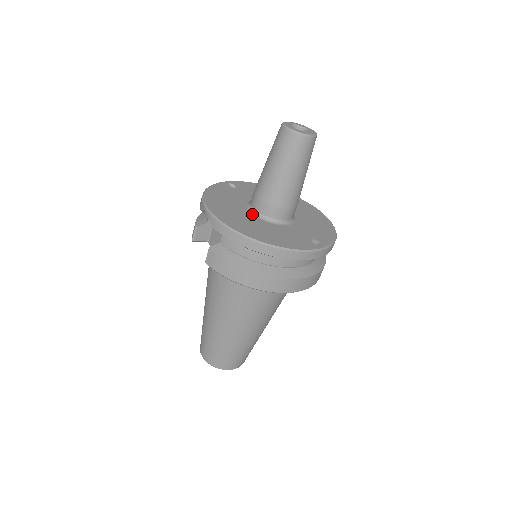
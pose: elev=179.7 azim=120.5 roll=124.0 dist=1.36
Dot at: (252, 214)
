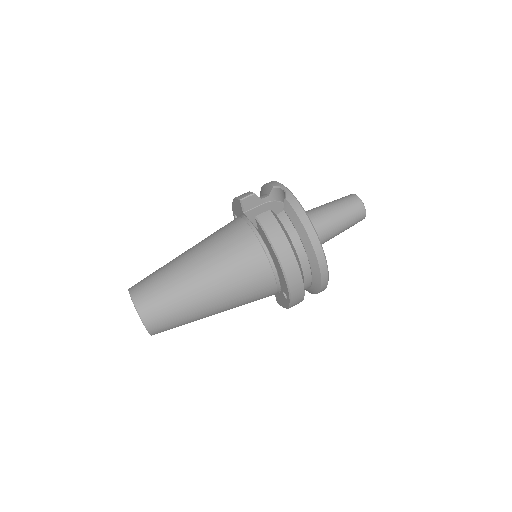
Dot at: occluded
